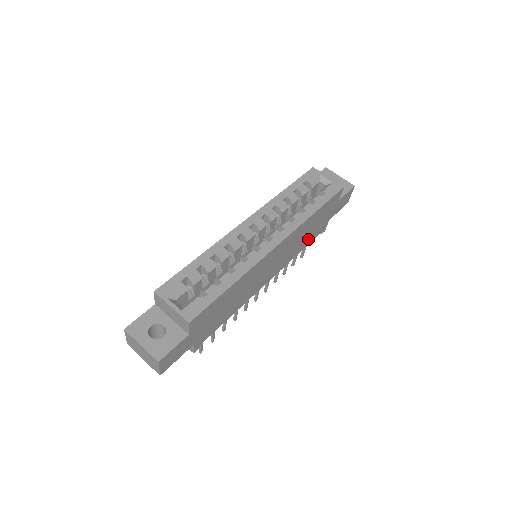
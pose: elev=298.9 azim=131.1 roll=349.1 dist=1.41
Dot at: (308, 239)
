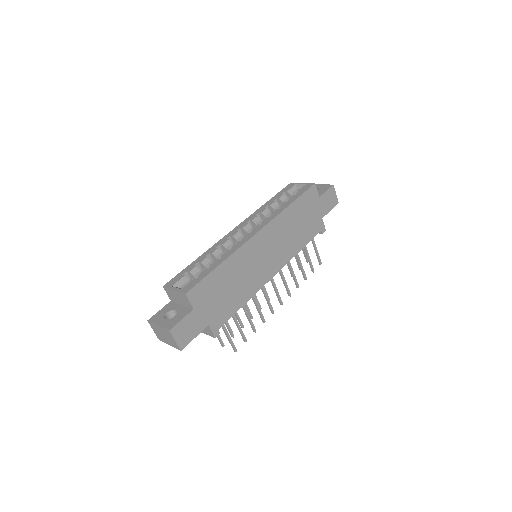
Dot at: (304, 235)
